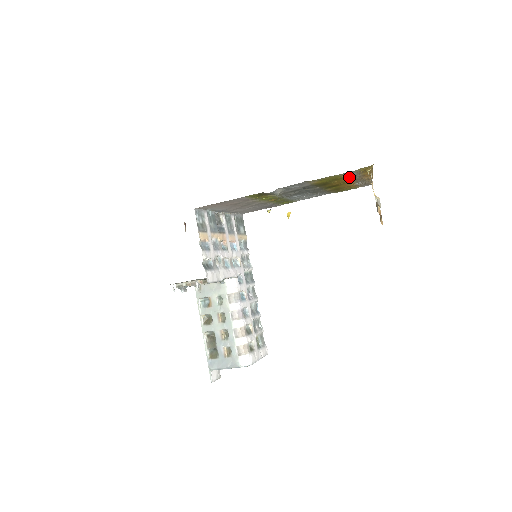
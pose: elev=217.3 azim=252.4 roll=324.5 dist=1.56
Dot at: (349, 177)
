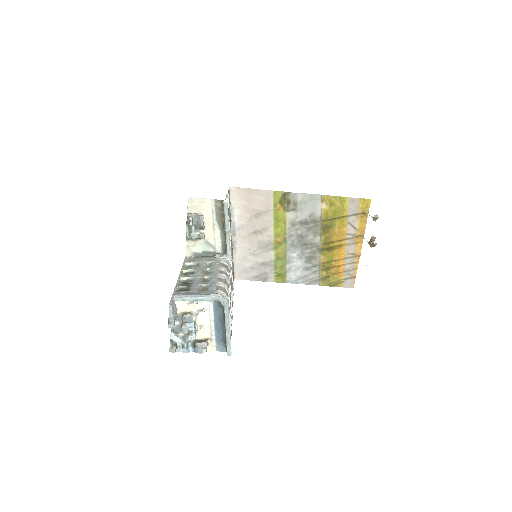
Dot at: (348, 222)
